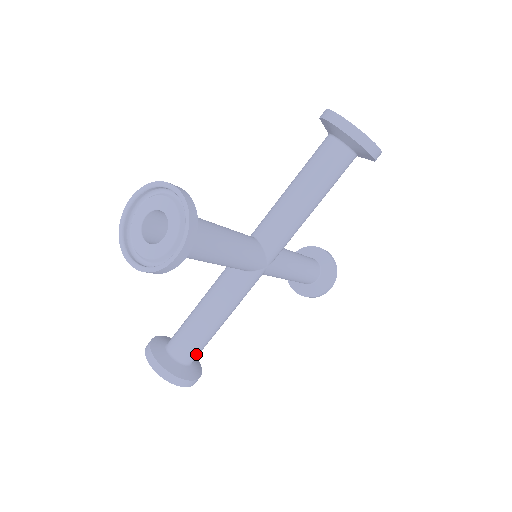
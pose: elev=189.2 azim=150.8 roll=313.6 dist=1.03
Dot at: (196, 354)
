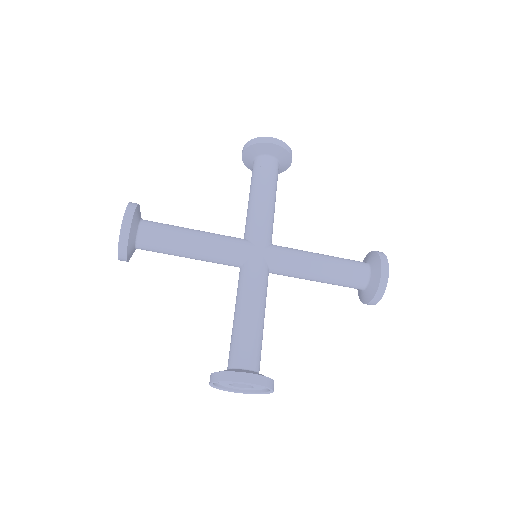
Dot at: (247, 355)
